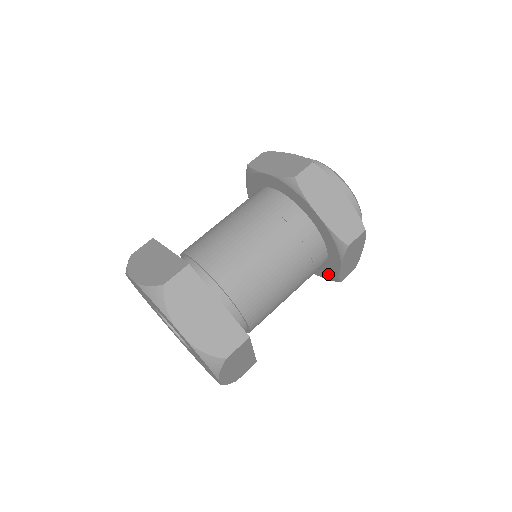
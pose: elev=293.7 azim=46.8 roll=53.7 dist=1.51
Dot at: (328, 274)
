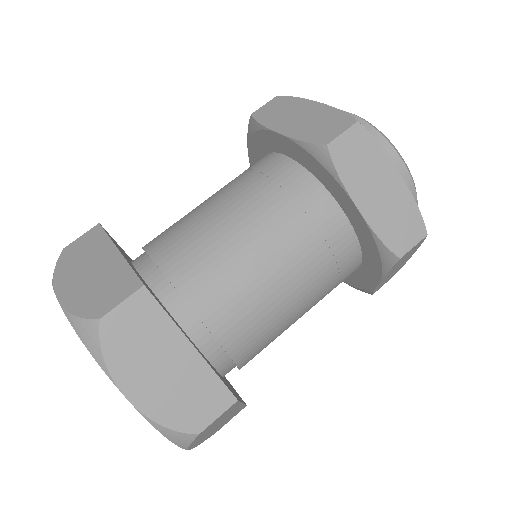
Dot at: (373, 252)
